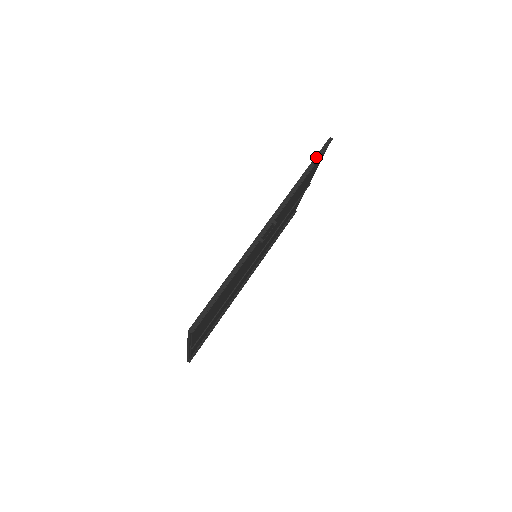
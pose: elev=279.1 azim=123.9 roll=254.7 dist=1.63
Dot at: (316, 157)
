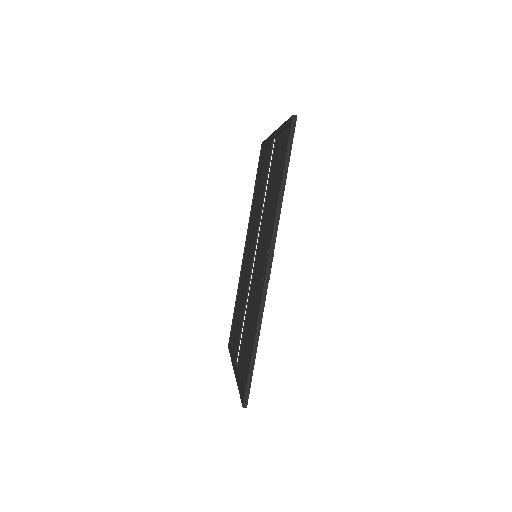
Dot at: (287, 154)
